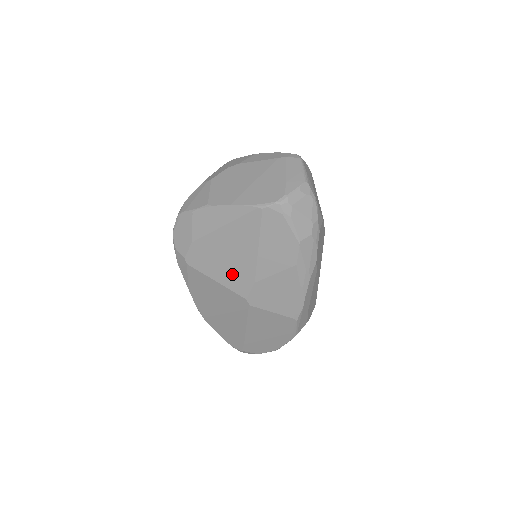
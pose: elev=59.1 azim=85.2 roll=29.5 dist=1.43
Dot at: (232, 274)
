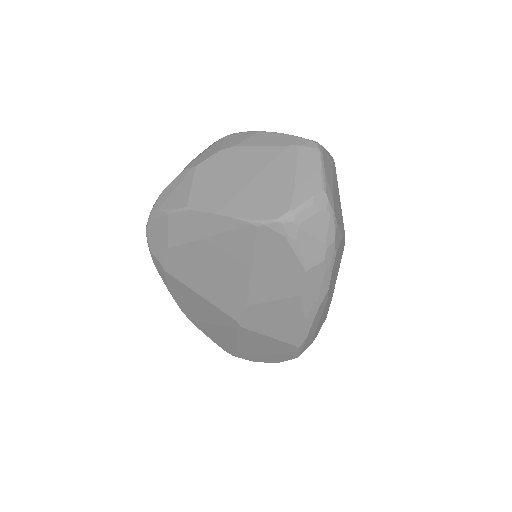
Dot at: (219, 292)
